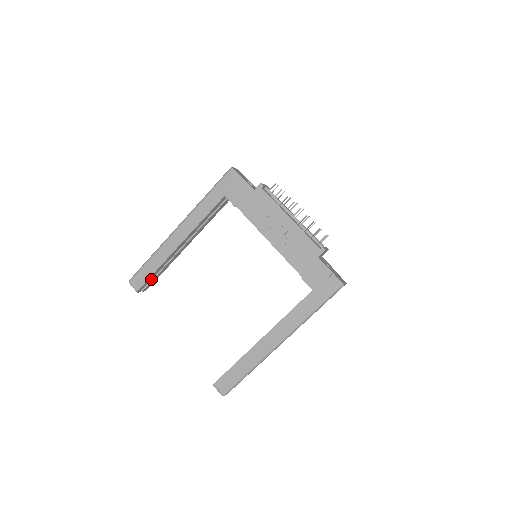
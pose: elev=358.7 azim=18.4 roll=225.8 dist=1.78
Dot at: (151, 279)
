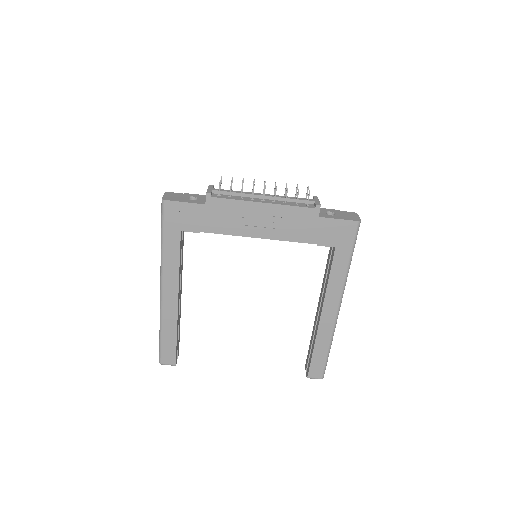
Dot at: (177, 346)
